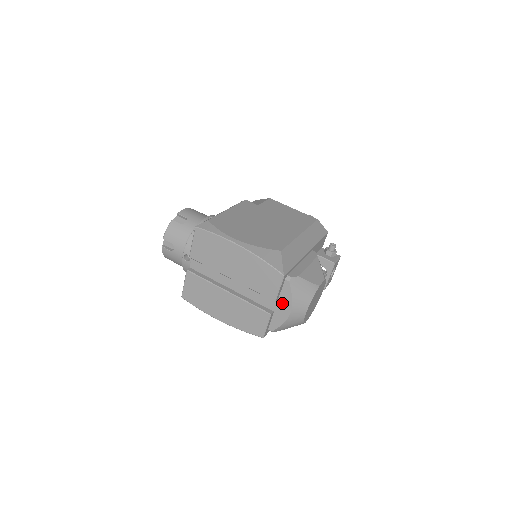
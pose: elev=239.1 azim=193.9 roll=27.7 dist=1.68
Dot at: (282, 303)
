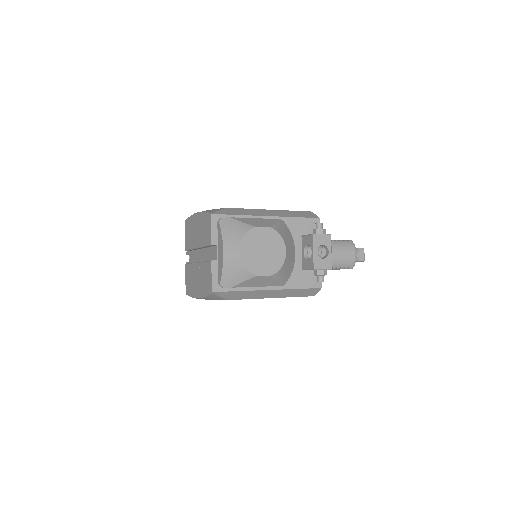
Dot at: (219, 247)
